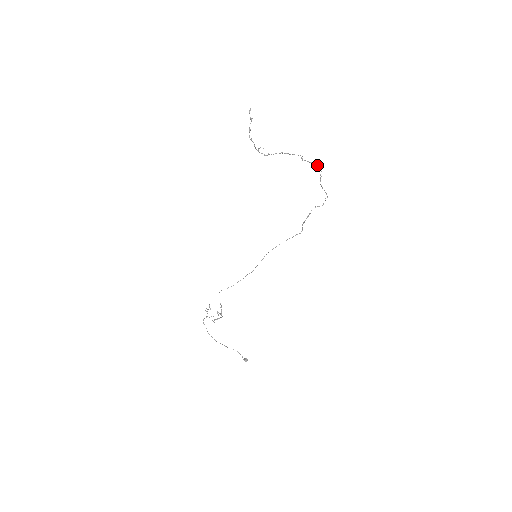
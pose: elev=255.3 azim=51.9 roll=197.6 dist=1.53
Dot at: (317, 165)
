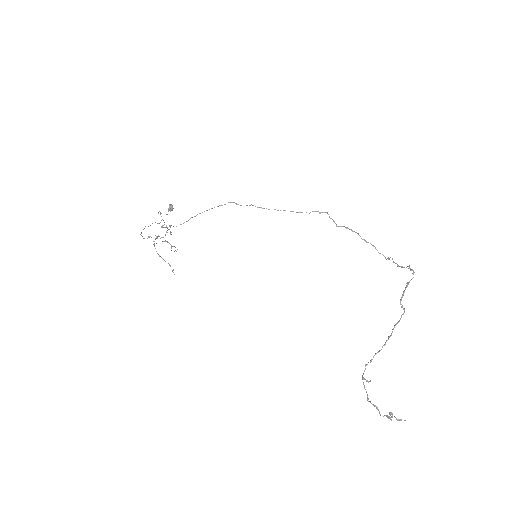
Dot at: occluded
